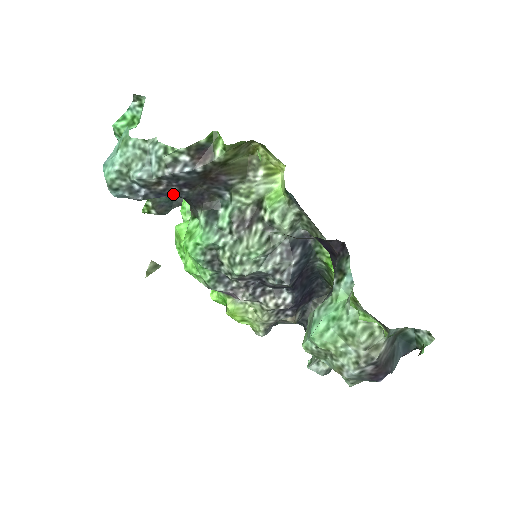
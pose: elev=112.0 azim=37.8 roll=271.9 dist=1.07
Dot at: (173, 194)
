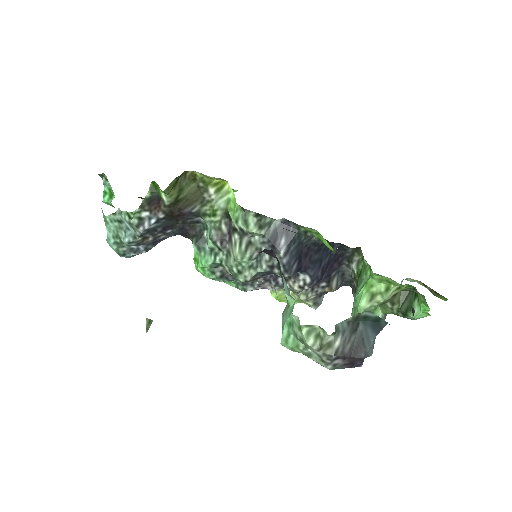
Dot at: (164, 238)
